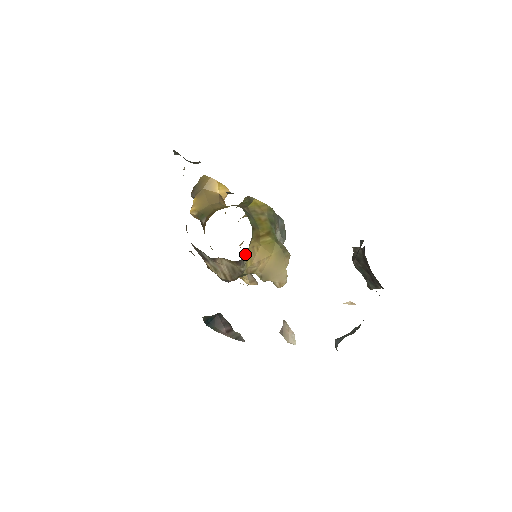
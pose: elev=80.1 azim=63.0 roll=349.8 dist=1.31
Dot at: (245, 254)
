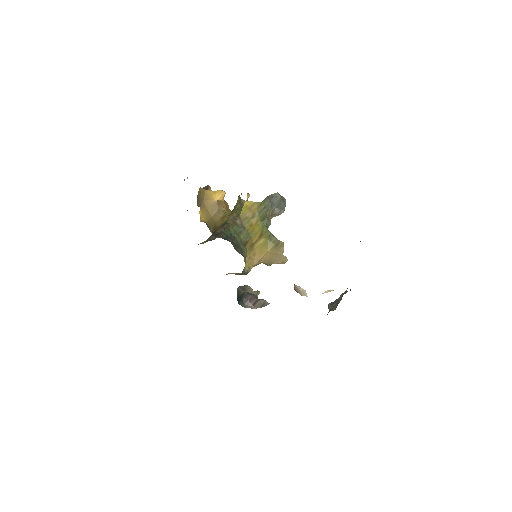
Dot at: (244, 267)
